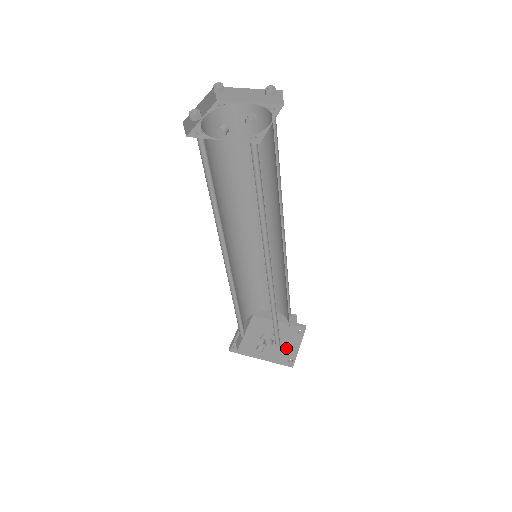
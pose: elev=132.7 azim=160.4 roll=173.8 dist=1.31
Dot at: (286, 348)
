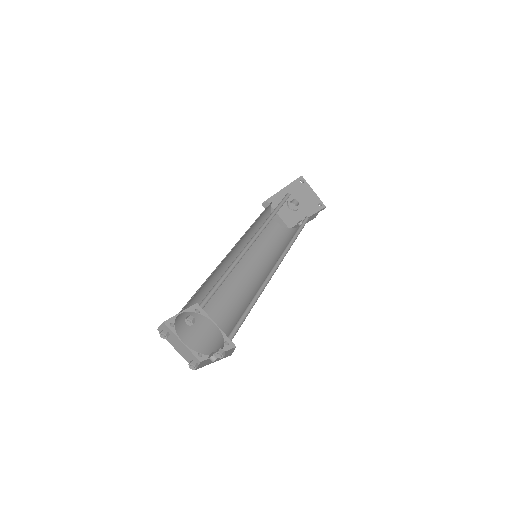
Dot at: (308, 200)
